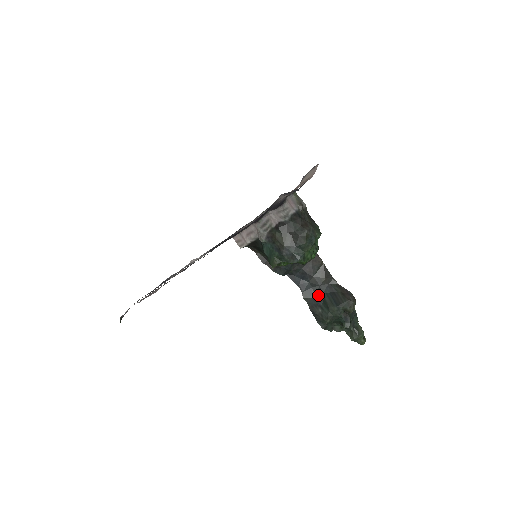
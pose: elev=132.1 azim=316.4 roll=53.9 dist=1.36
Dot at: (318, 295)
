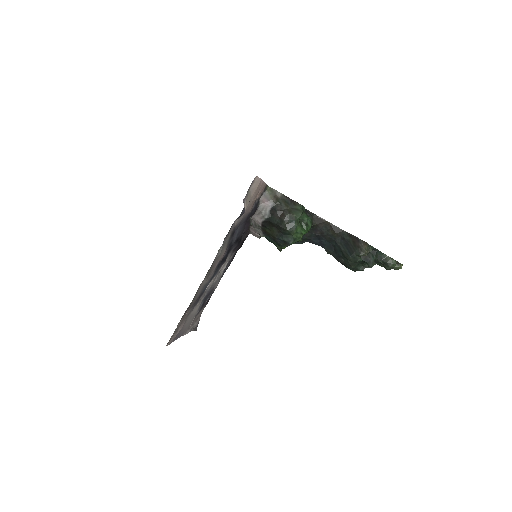
Dot at: (337, 248)
